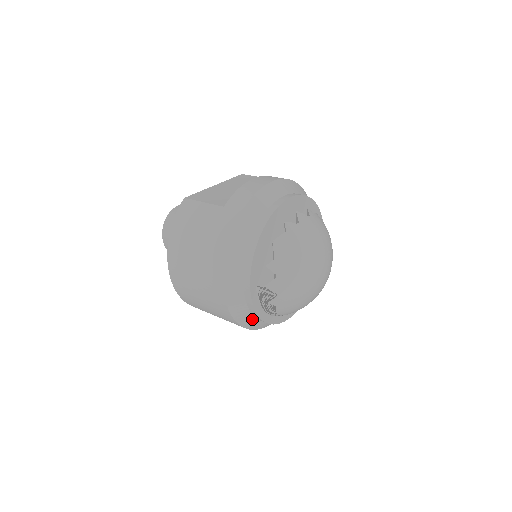
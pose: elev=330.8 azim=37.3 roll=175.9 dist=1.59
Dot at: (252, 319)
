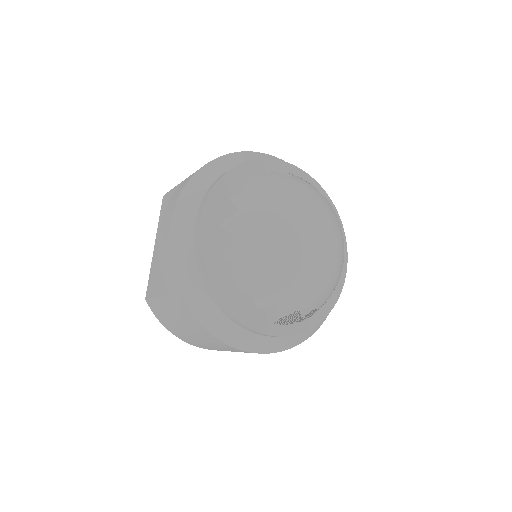
Dot at: occluded
